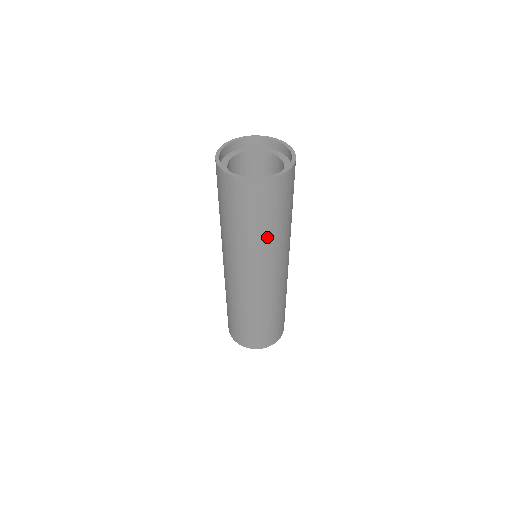
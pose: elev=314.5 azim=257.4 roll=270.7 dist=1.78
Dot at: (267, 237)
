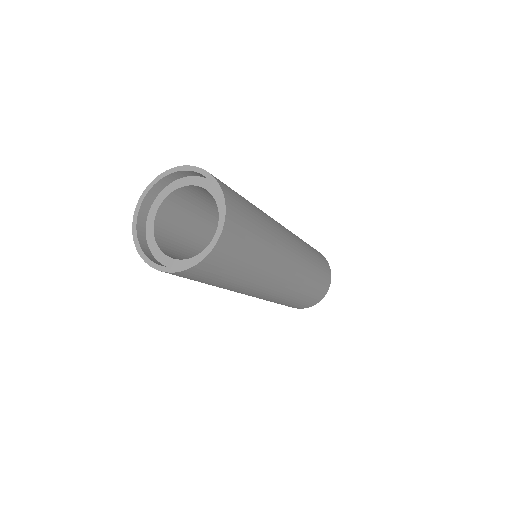
Dot at: occluded
